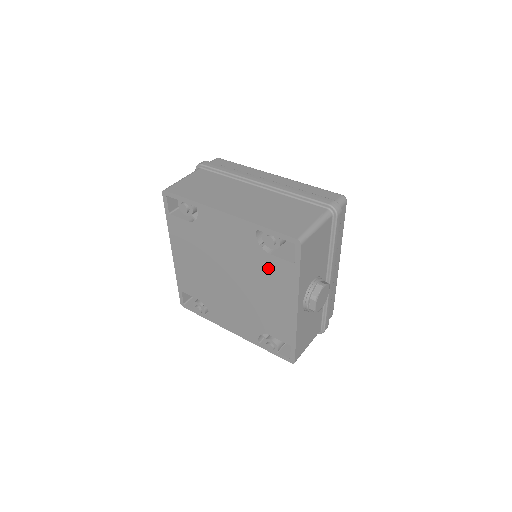
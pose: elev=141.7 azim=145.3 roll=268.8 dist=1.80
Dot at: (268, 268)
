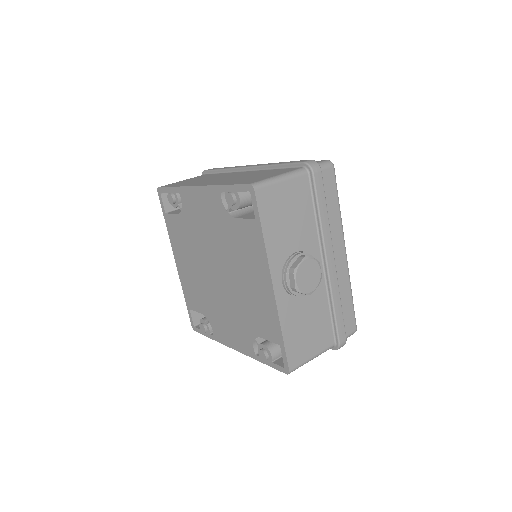
Dot at: (238, 238)
